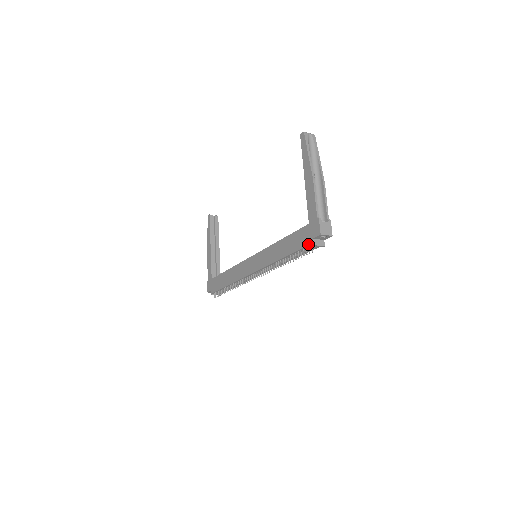
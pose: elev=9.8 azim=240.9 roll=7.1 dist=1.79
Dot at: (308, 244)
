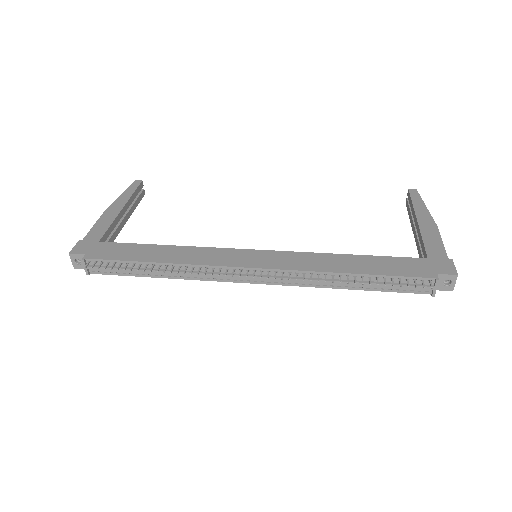
Dot at: (427, 276)
